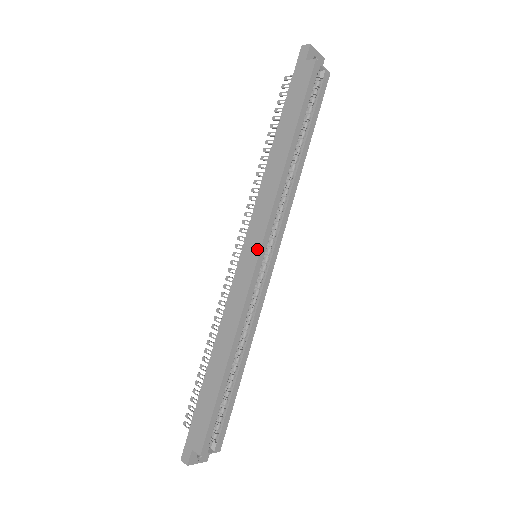
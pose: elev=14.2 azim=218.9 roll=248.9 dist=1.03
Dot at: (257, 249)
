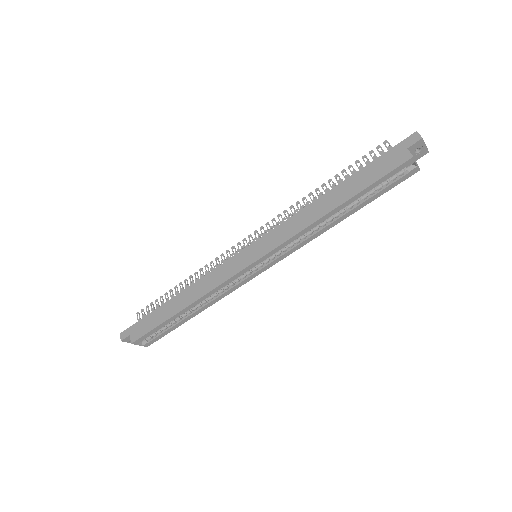
Dot at: (257, 257)
